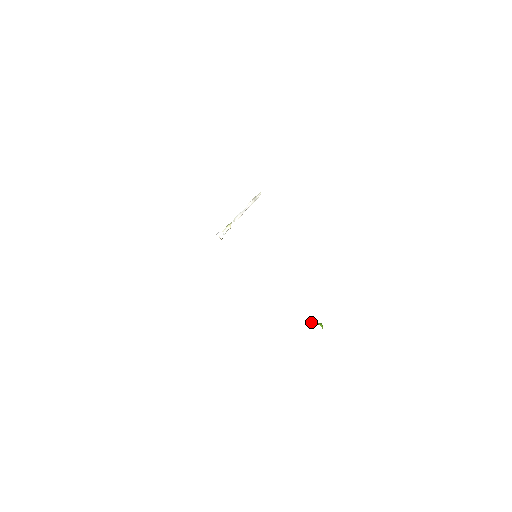
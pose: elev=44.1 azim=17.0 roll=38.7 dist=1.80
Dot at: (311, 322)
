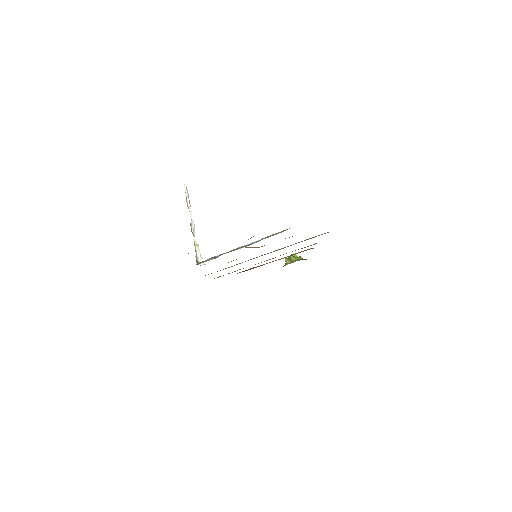
Dot at: (292, 261)
